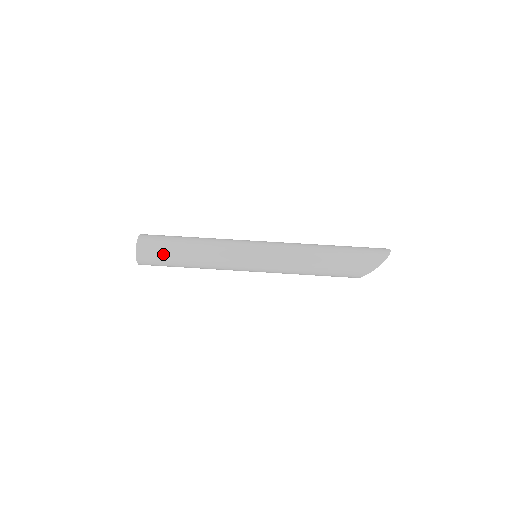
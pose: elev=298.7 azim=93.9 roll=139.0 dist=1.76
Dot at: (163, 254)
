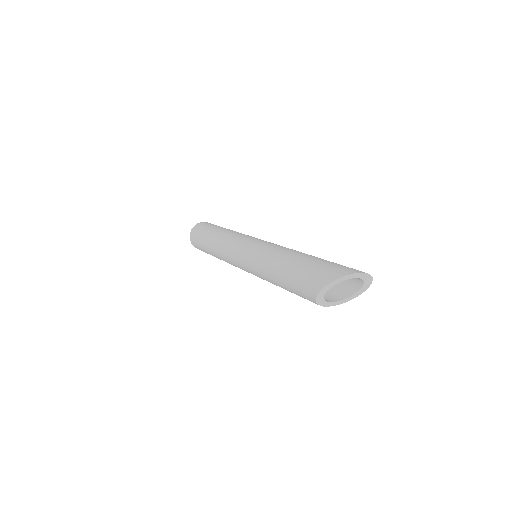
Dot at: (201, 234)
